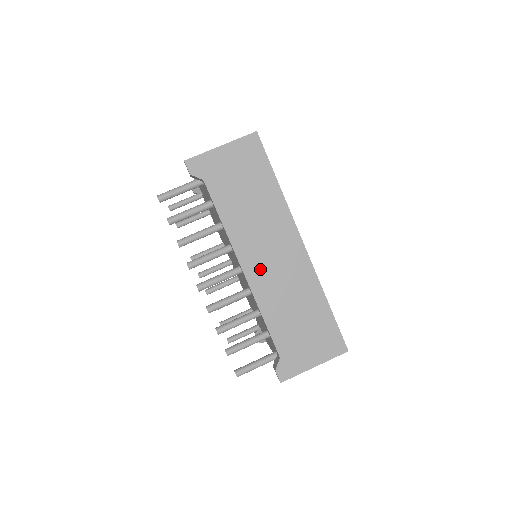
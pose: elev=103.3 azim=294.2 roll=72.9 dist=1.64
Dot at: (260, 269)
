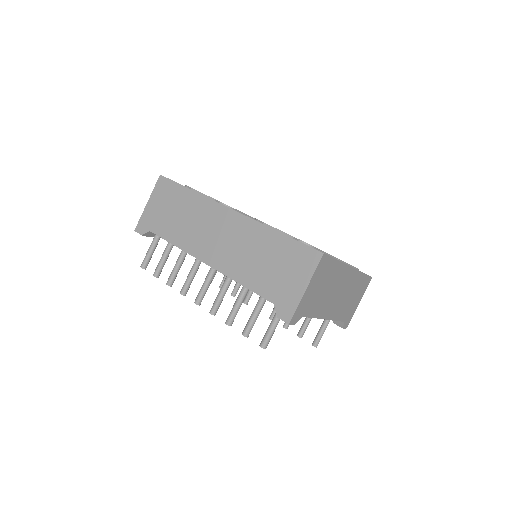
Dot at: (216, 253)
